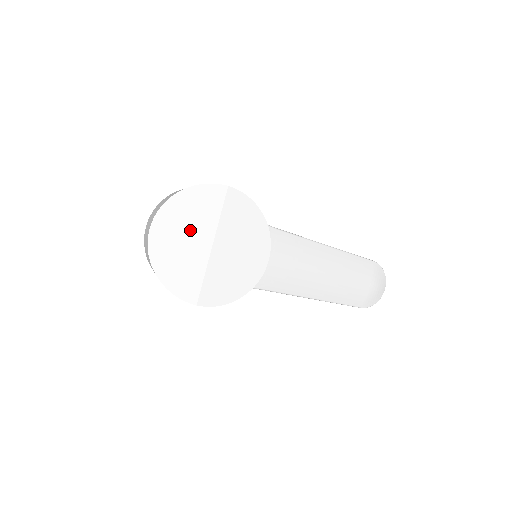
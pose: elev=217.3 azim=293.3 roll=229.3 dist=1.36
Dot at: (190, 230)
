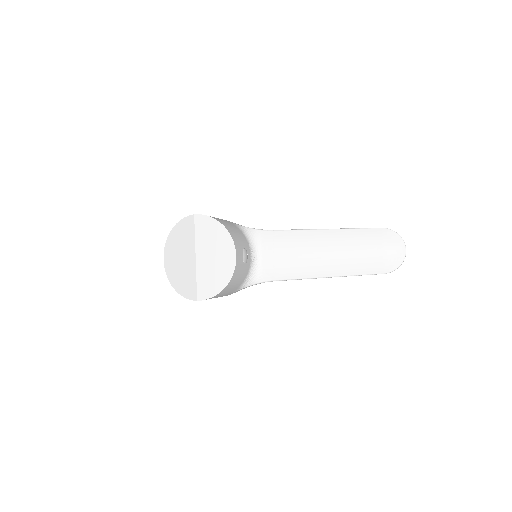
Dot at: (182, 252)
